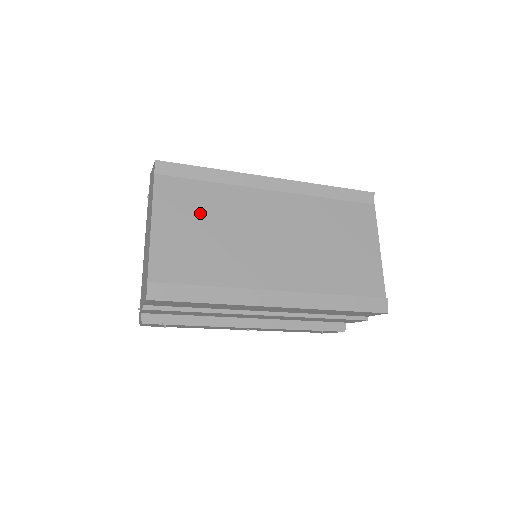
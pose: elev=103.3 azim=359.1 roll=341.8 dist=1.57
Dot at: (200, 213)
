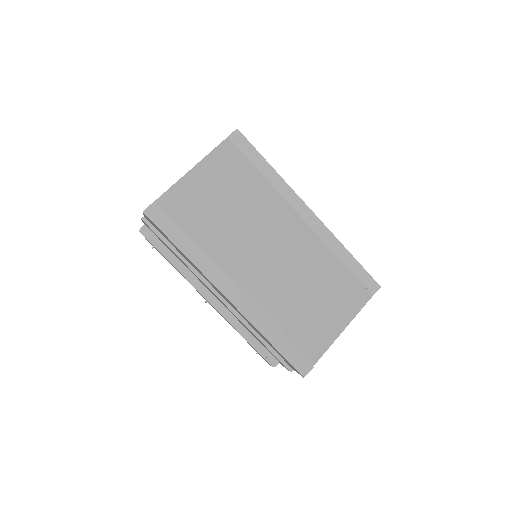
Dot at: (234, 189)
